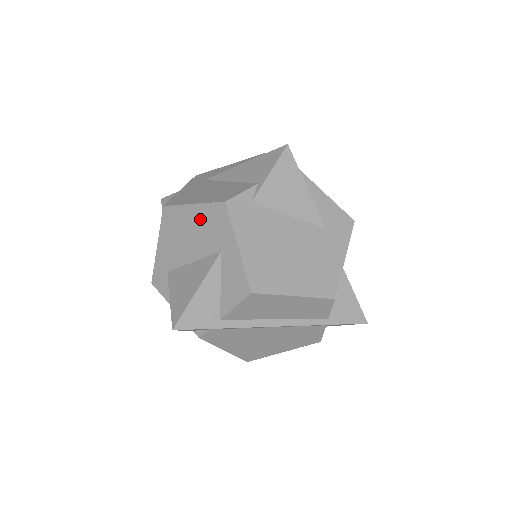
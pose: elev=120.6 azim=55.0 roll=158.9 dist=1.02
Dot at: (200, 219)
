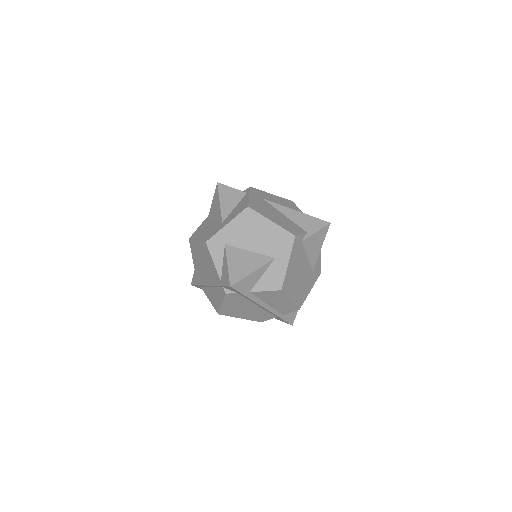
Dot at: (272, 232)
